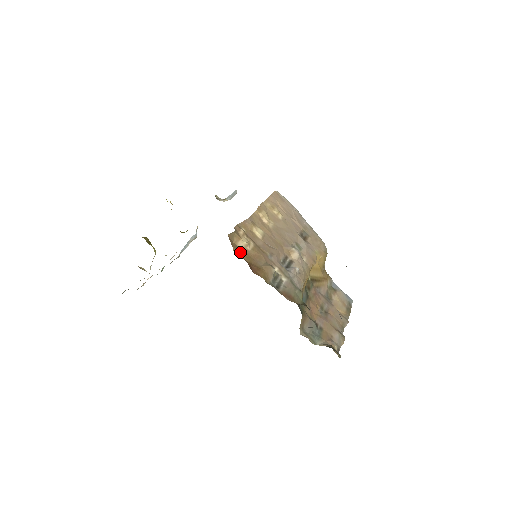
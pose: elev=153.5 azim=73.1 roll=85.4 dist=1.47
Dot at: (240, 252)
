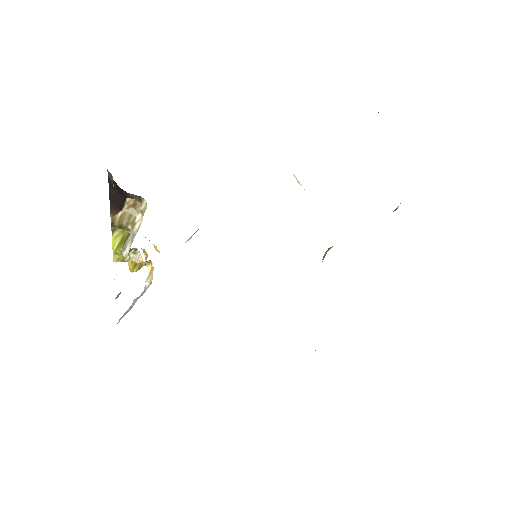
Dot at: occluded
